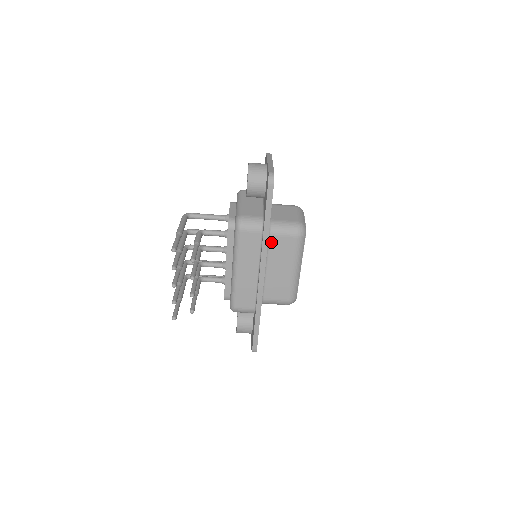
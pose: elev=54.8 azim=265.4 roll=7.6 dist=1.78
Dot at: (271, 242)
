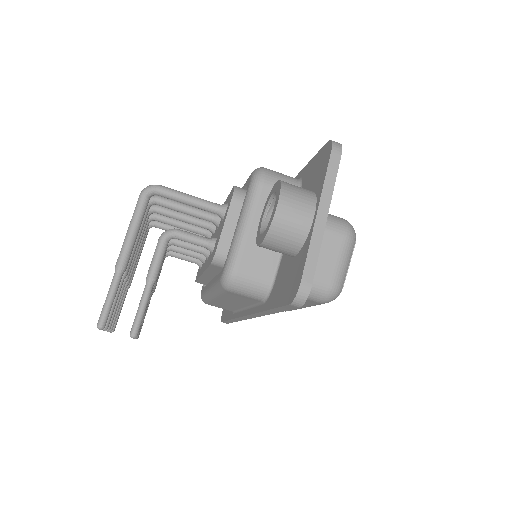
Dot at: occluded
